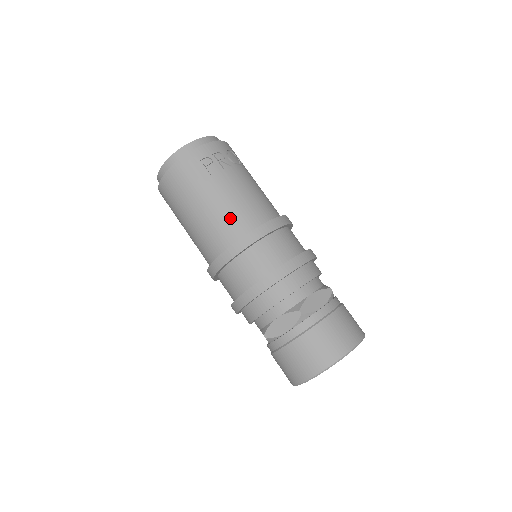
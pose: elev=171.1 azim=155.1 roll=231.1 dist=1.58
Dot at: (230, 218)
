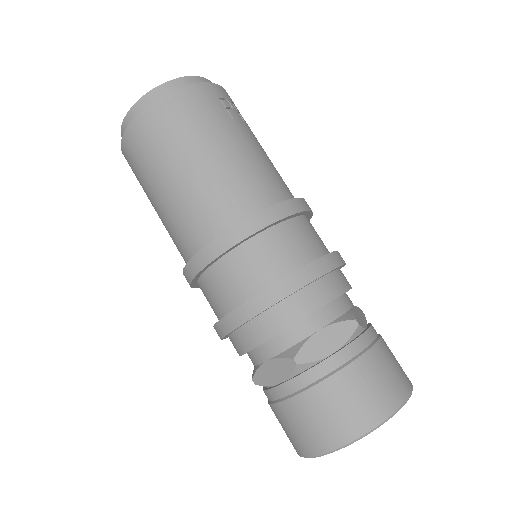
Dot at: (260, 176)
